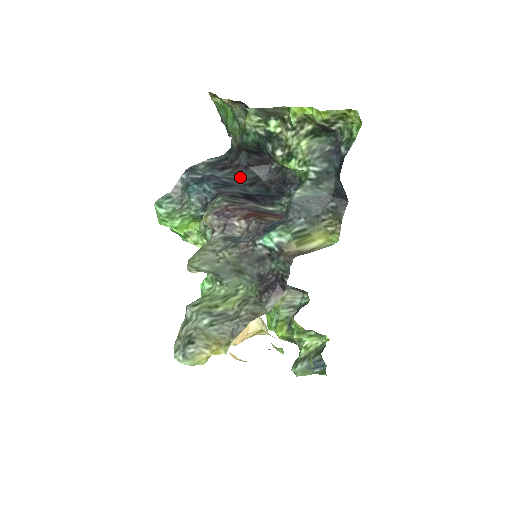
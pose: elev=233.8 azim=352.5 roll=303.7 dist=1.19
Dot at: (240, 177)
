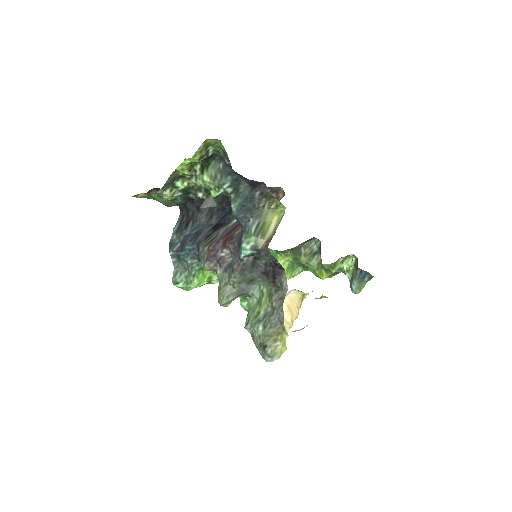
Dot at: (200, 220)
